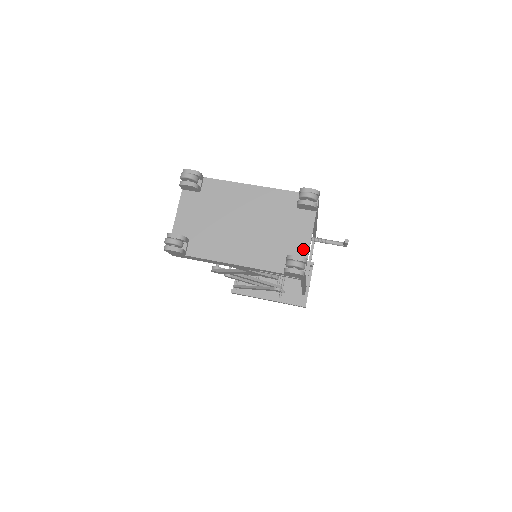
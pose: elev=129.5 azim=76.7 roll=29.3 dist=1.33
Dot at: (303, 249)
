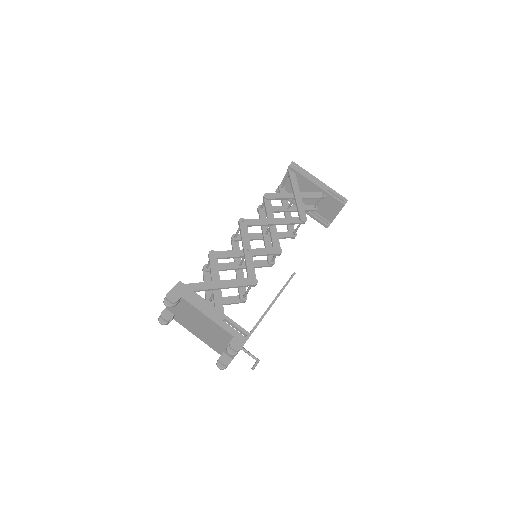
Dot at: occluded
